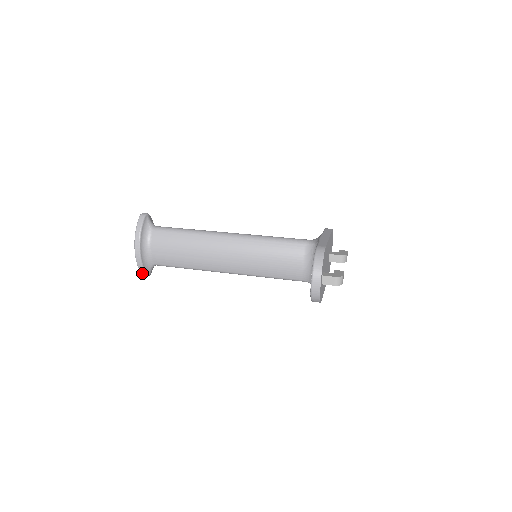
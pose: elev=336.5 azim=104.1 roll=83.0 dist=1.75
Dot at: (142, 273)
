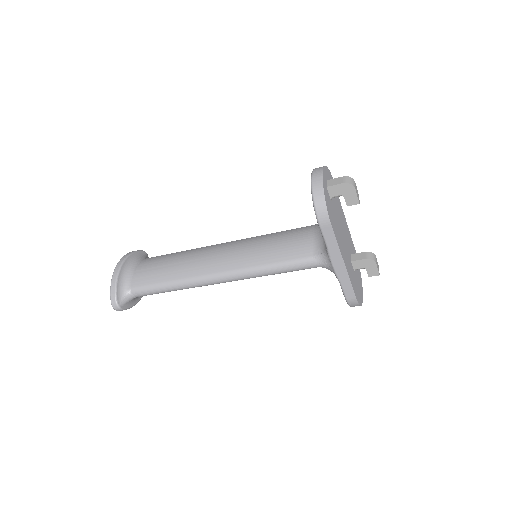
Dot at: (111, 298)
